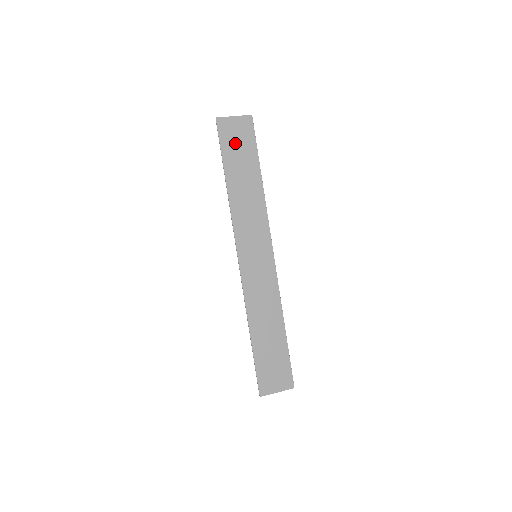
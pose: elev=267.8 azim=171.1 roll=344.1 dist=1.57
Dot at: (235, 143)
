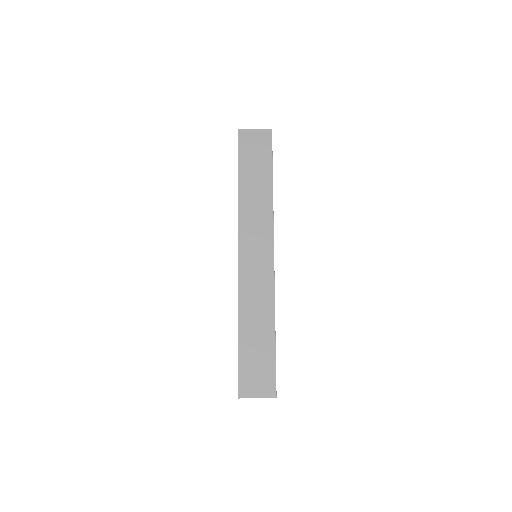
Dot at: (252, 152)
